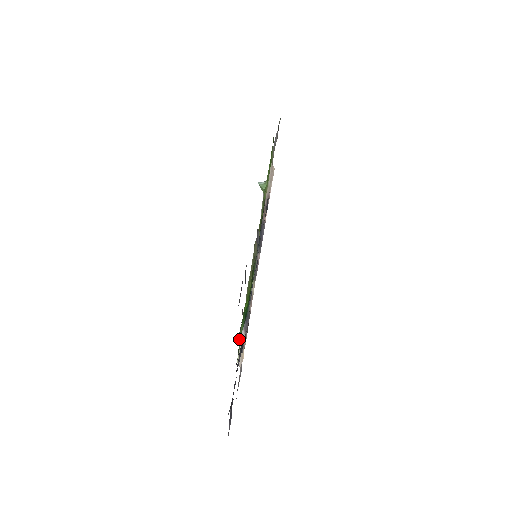
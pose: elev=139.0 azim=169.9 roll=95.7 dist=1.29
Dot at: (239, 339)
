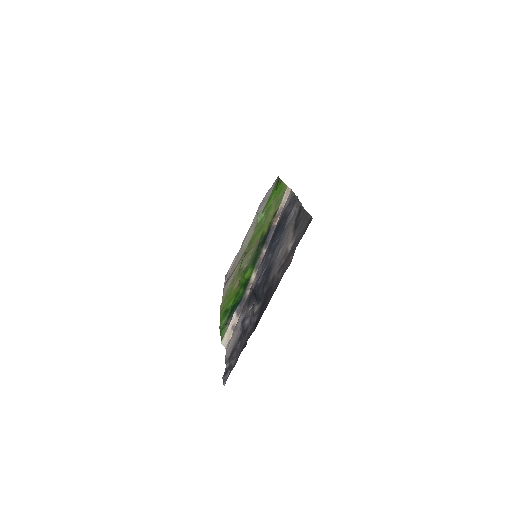
Dot at: (220, 329)
